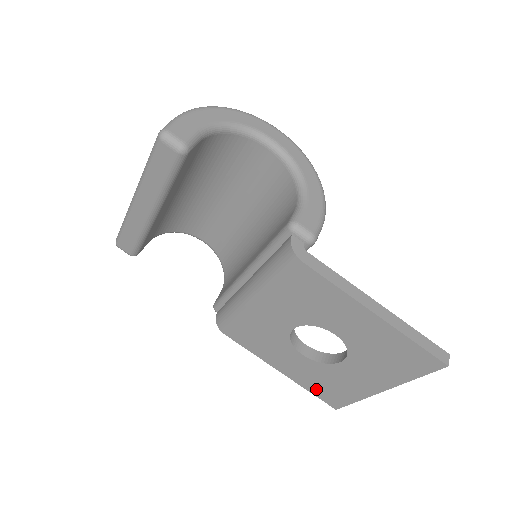
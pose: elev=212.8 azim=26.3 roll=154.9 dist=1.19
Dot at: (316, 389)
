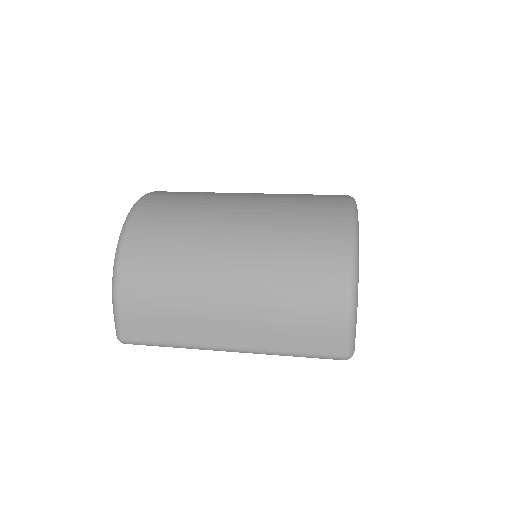
Dot at: occluded
